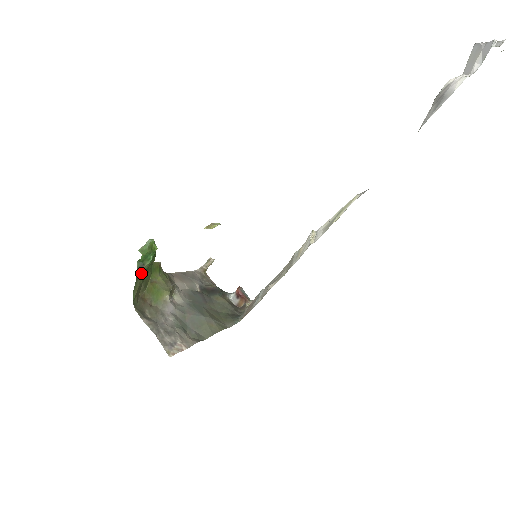
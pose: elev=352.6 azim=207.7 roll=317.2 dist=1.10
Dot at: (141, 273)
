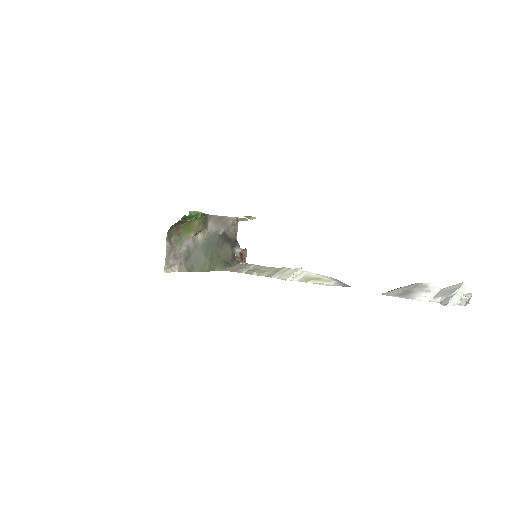
Dot at: (183, 221)
